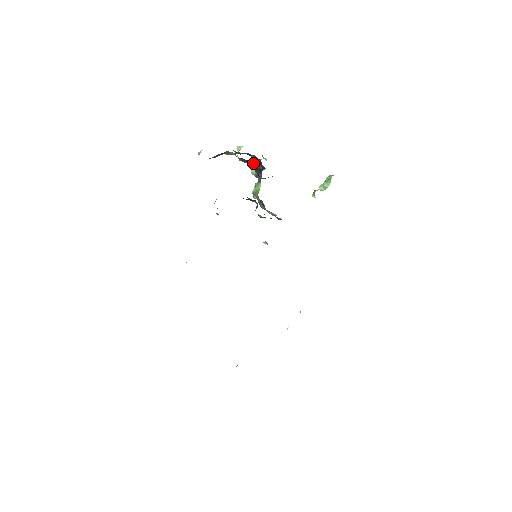
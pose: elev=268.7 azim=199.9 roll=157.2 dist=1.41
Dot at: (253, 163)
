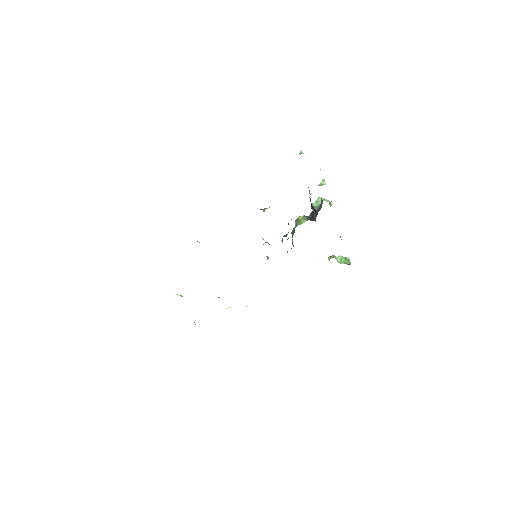
Dot at: (314, 209)
